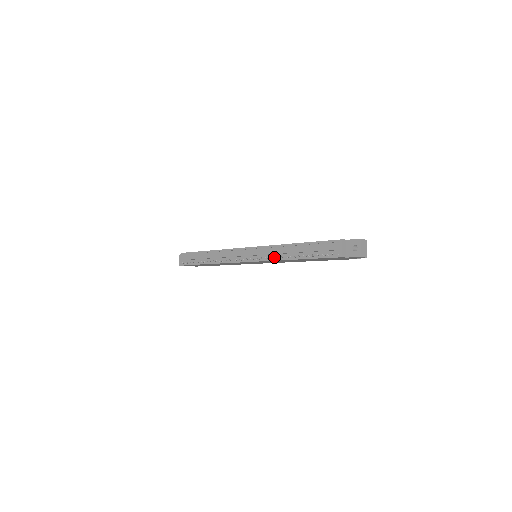
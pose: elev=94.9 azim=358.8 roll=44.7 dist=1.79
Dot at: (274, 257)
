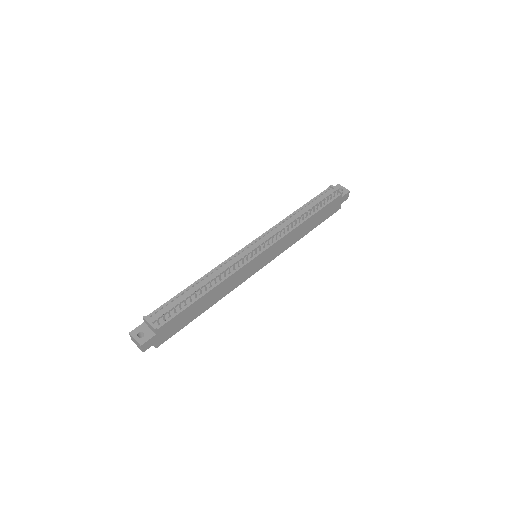
Dot at: (292, 222)
